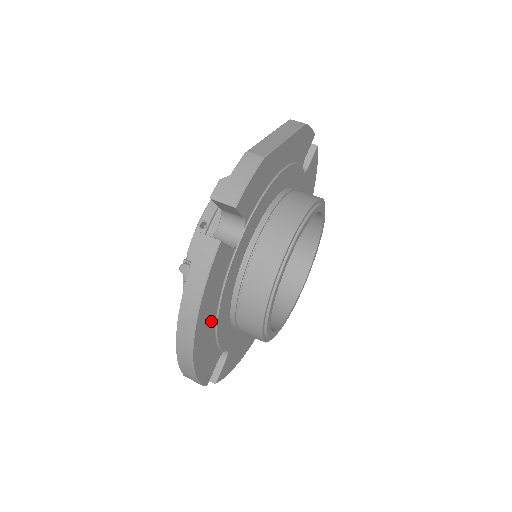
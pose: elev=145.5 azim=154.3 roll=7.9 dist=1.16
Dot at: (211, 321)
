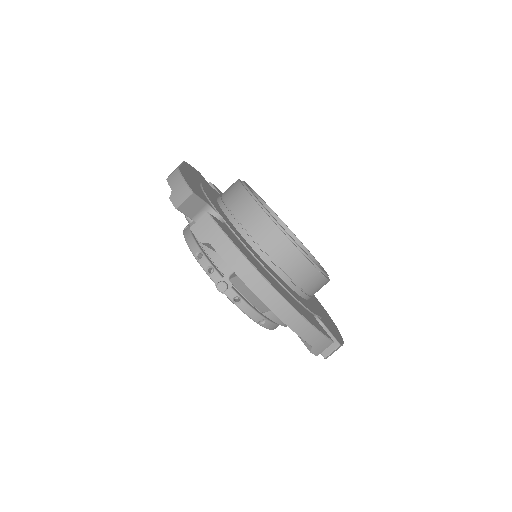
Dot at: (270, 277)
